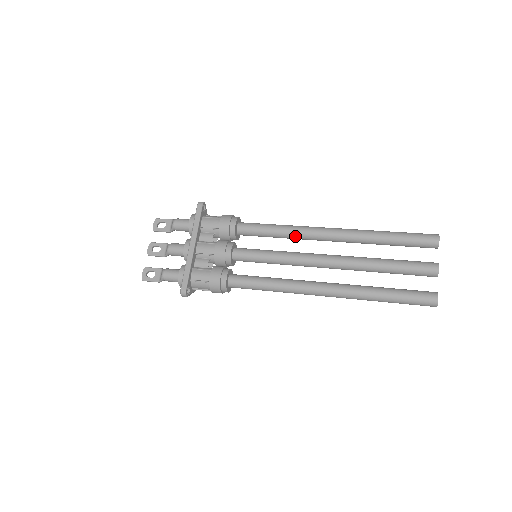
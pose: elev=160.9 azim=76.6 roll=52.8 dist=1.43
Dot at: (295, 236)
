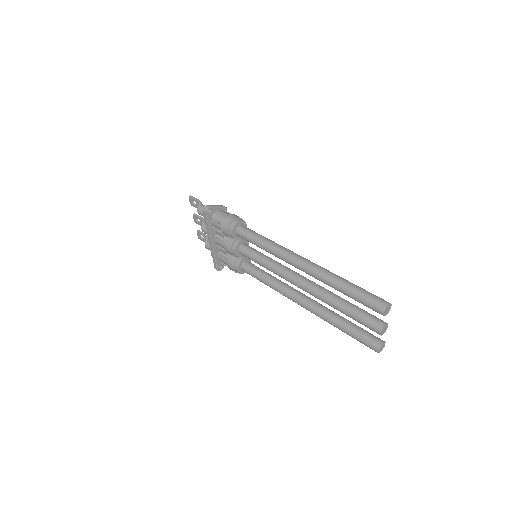
Dot at: (276, 256)
